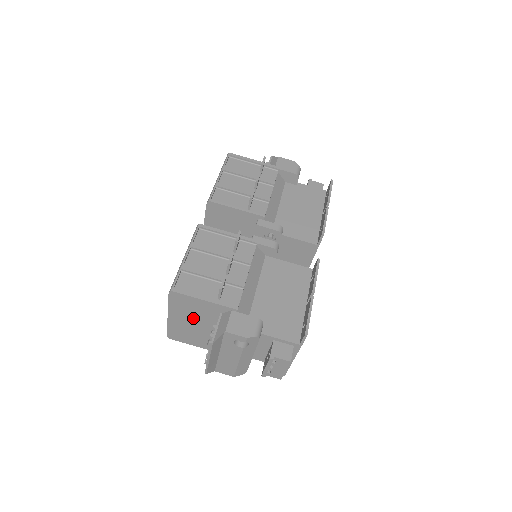
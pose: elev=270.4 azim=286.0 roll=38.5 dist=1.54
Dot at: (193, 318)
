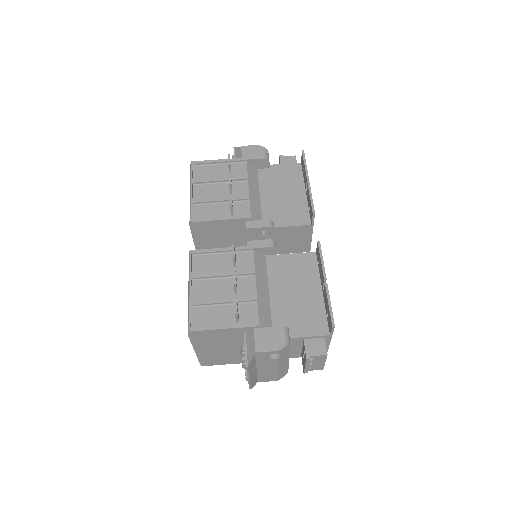
Dot at: (219, 345)
